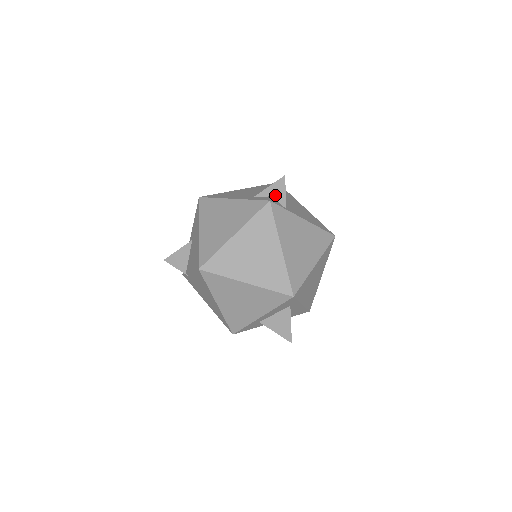
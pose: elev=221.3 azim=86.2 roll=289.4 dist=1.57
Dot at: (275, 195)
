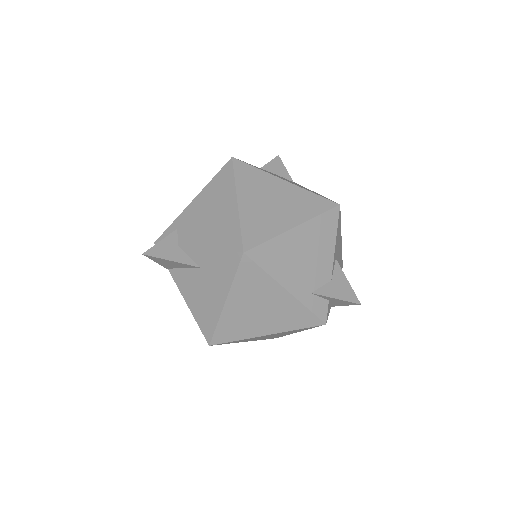
Dot at: (333, 302)
